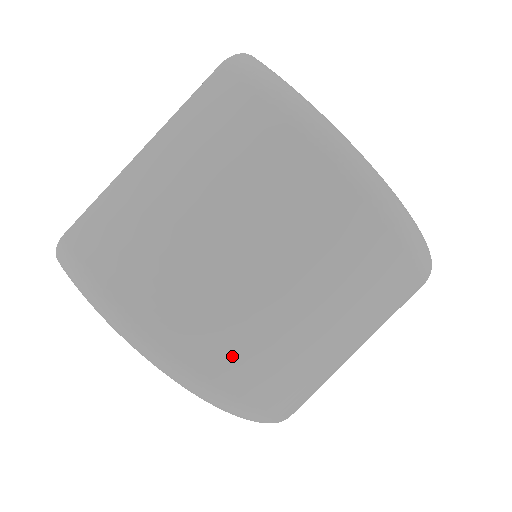
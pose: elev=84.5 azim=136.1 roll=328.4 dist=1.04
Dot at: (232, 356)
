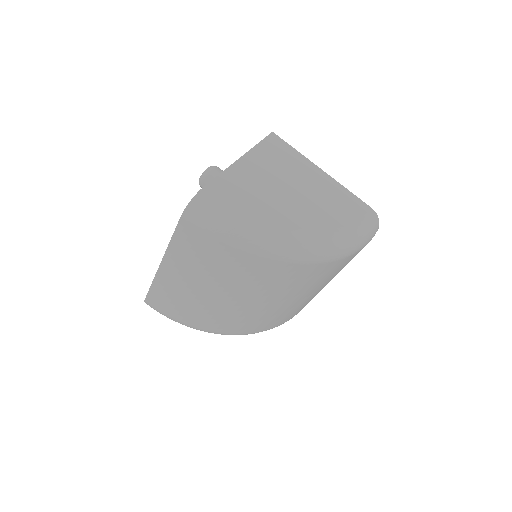
Dot at: (262, 324)
